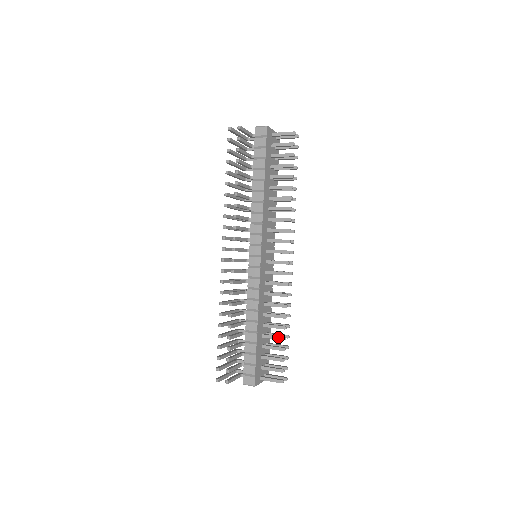
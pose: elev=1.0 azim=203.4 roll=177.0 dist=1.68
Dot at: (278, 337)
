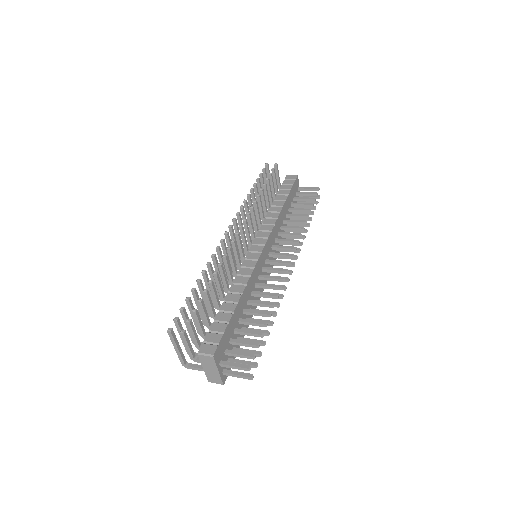
Dot at: (259, 321)
